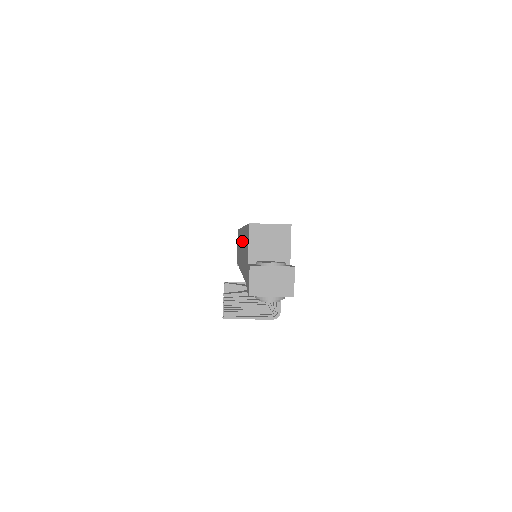
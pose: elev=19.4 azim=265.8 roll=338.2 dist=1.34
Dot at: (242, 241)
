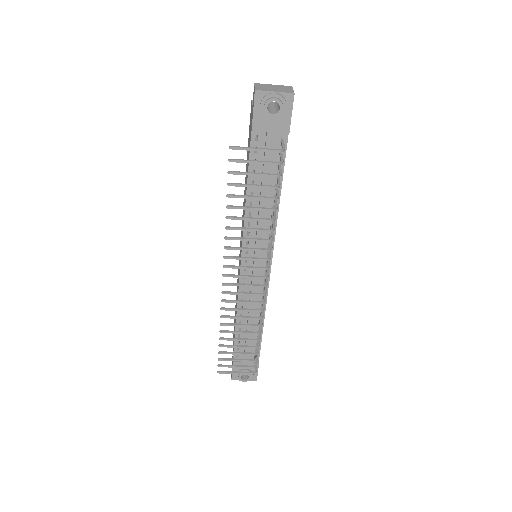
Dot at: (242, 220)
